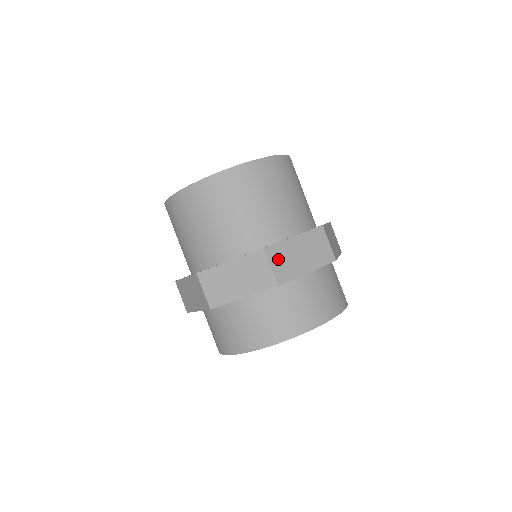
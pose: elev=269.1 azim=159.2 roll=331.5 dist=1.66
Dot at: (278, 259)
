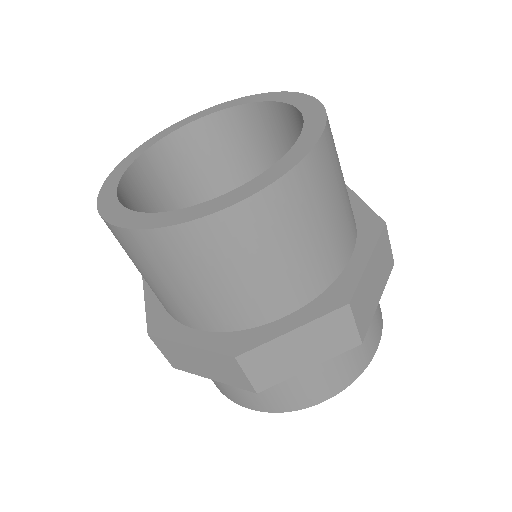
Dot at: (259, 365)
